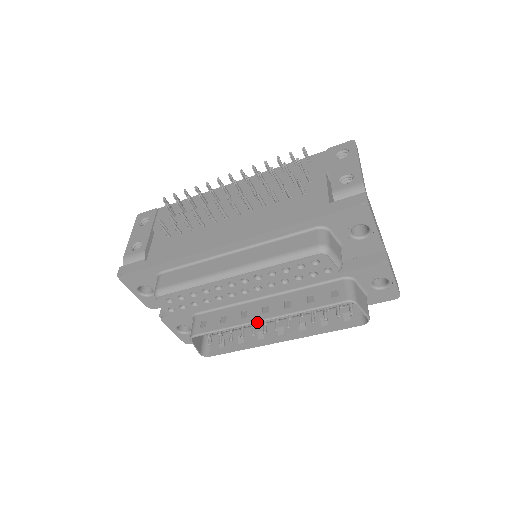
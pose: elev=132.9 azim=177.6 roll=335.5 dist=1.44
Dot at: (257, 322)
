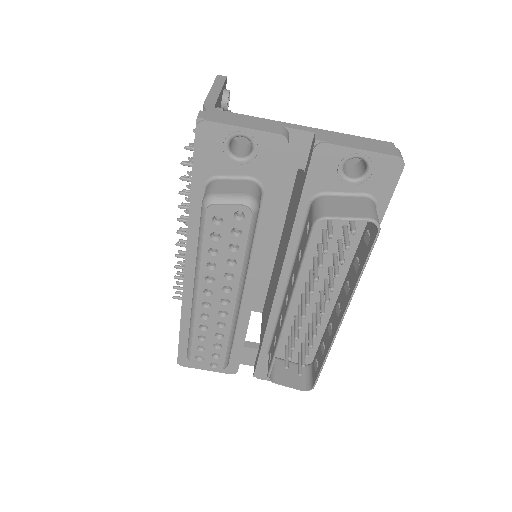
Dot at: (285, 321)
